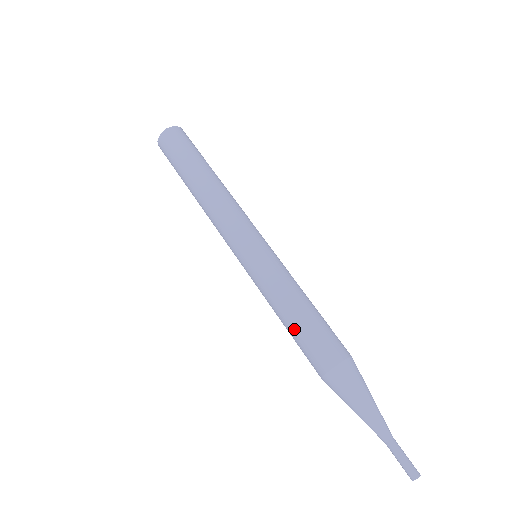
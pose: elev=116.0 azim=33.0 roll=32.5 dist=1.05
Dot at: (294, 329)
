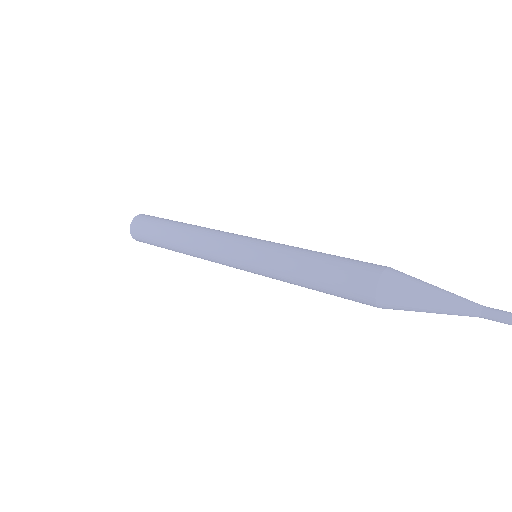
Dot at: (325, 267)
